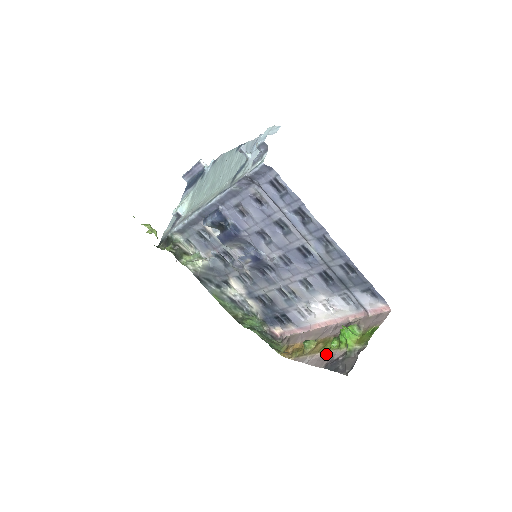
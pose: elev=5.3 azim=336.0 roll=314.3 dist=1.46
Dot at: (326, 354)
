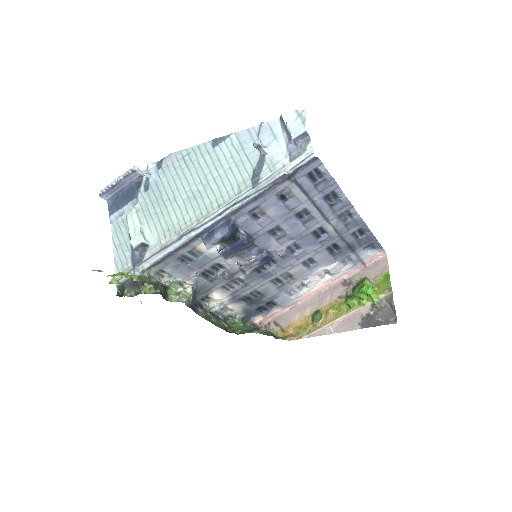
Dot at: (348, 316)
